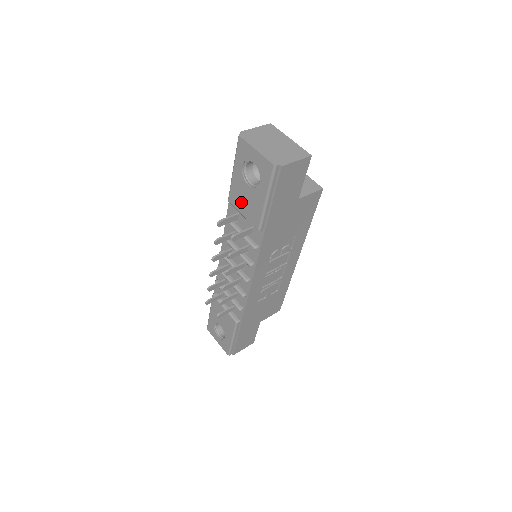
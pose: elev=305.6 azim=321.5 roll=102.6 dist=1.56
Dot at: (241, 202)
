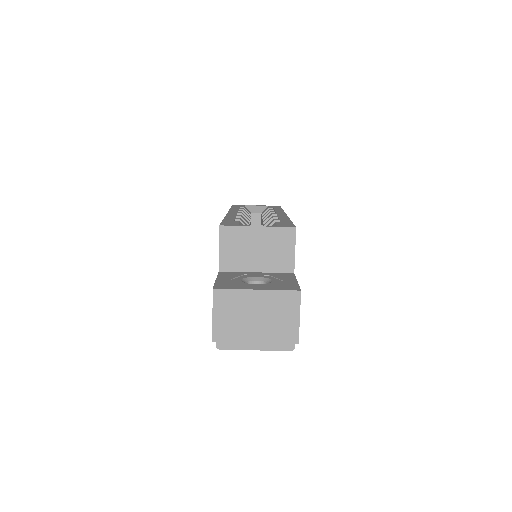
Dot at: occluded
